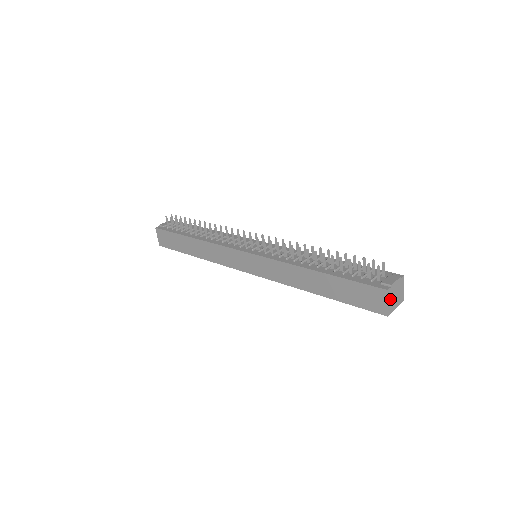
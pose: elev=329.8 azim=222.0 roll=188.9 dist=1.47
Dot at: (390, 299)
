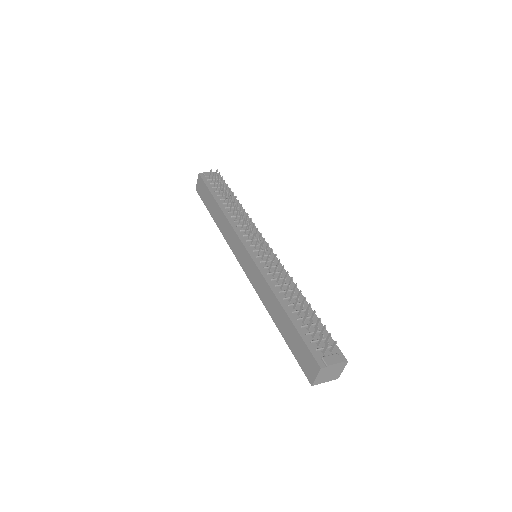
Dot at: (321, 375)
